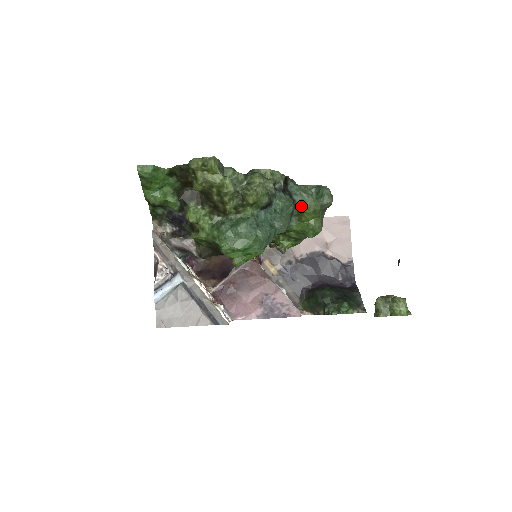
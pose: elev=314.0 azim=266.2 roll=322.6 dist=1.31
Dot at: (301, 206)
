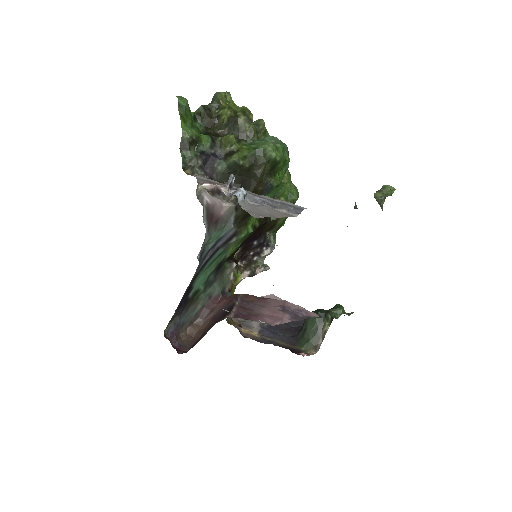
Dot at: occluded
